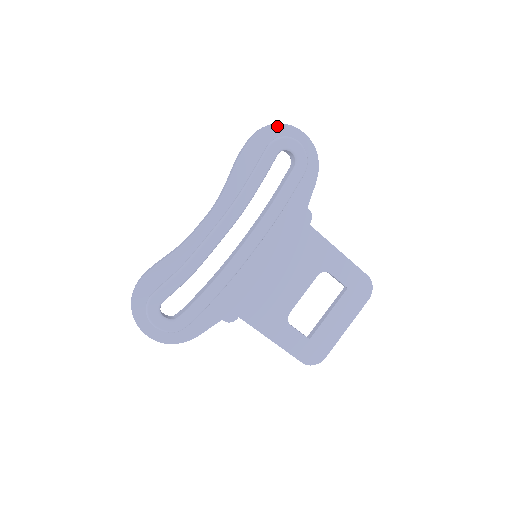
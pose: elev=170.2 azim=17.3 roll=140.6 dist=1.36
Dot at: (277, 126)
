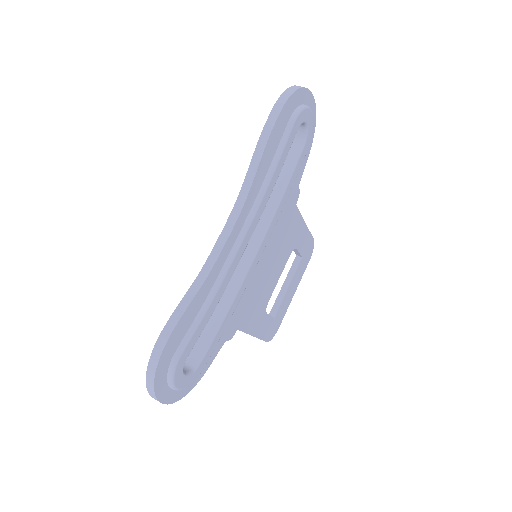
Dot at: (300, 91)
